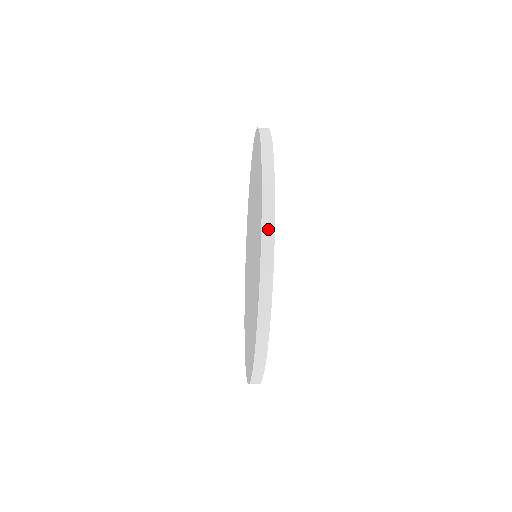
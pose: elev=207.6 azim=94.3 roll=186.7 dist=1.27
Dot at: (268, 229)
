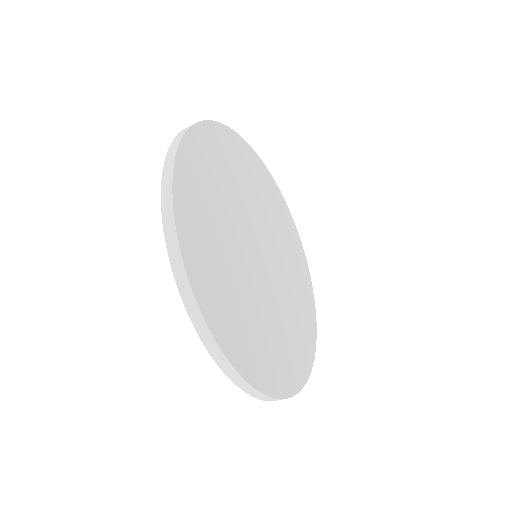
Dot at: (224, 365)
